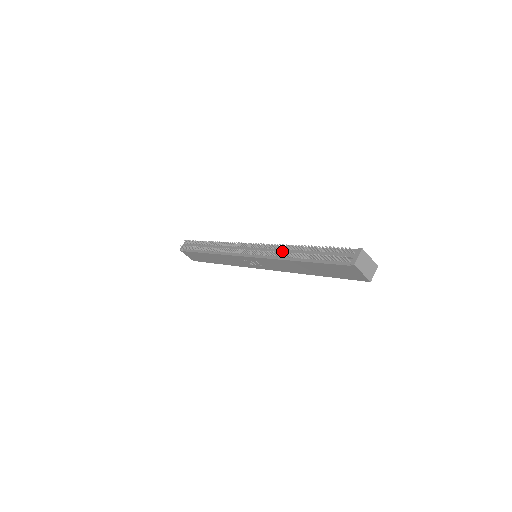
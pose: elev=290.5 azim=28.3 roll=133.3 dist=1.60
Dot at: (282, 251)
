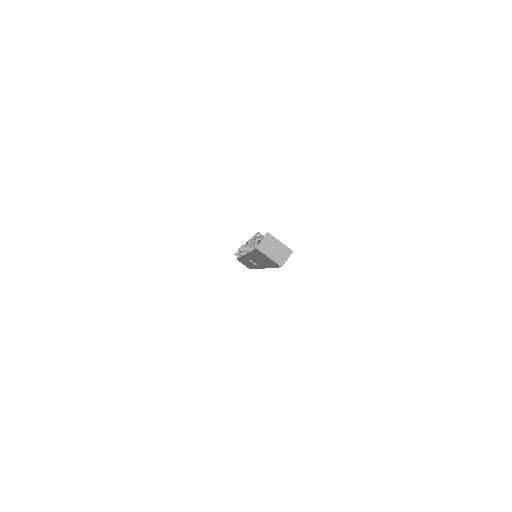
Dot at: occluded
